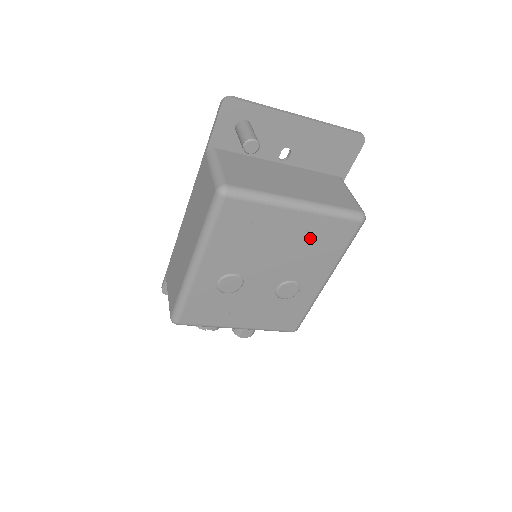
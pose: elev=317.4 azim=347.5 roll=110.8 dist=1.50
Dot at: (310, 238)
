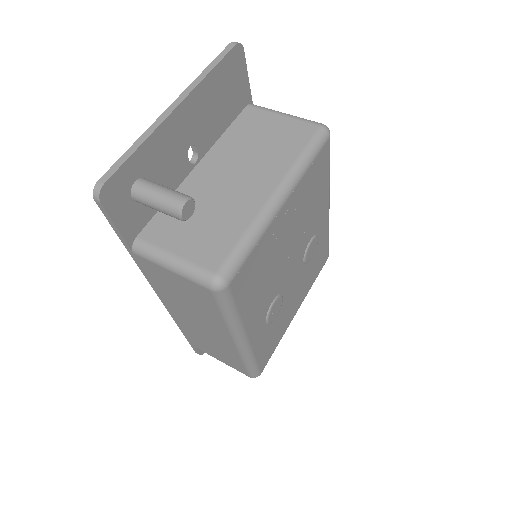
Dot at: (303, 203)
